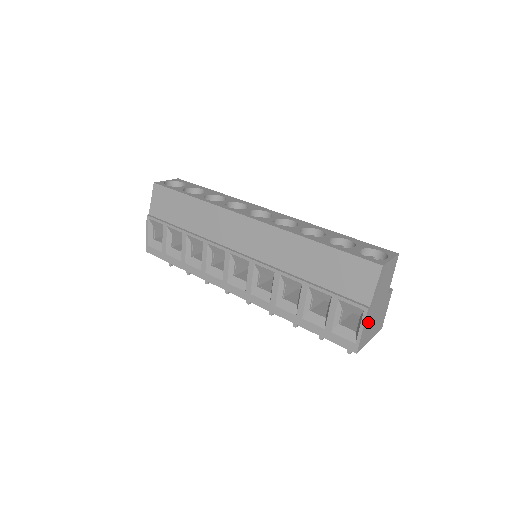
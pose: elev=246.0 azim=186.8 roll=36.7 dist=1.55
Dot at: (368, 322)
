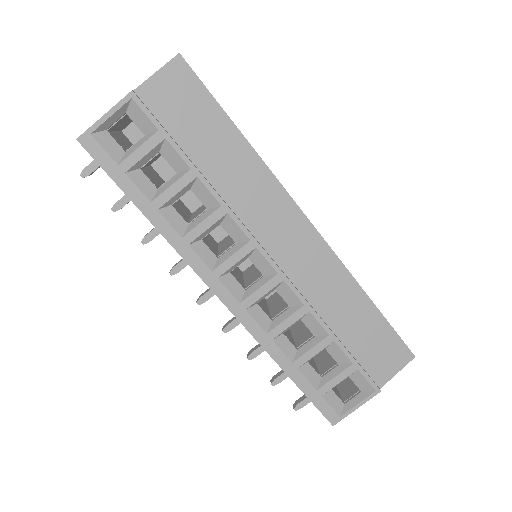
Dot at: occluded
